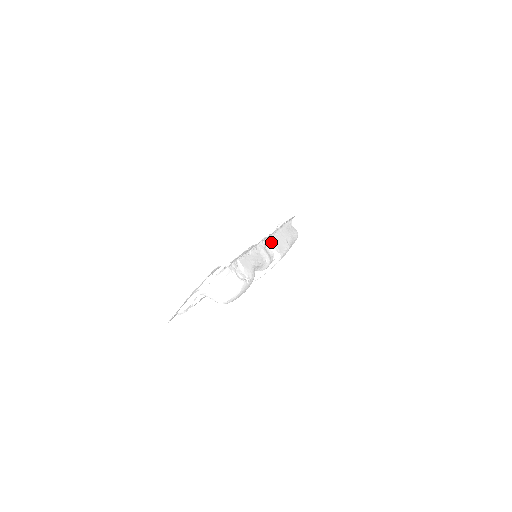
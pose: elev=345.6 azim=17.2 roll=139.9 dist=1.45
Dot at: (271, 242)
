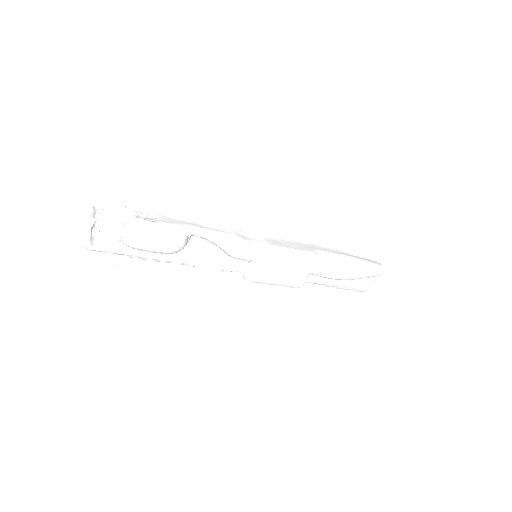
Dot at: (268, 238)
